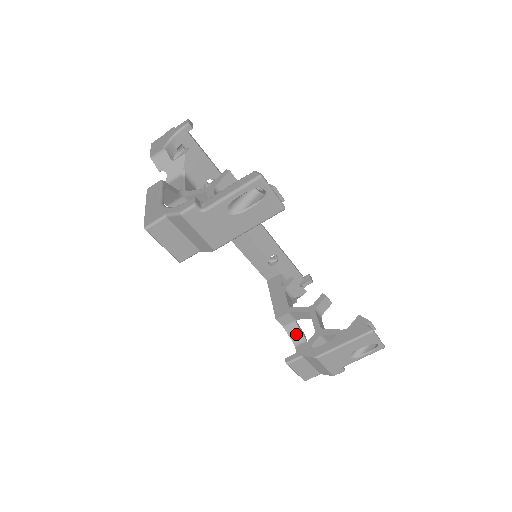
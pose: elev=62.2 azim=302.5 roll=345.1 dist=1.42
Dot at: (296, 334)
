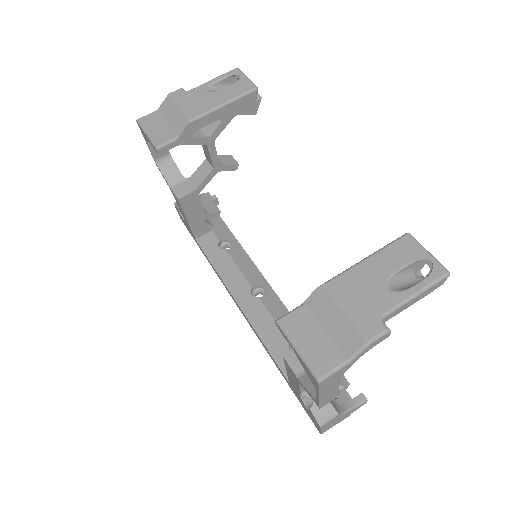
Dot at: occluded
